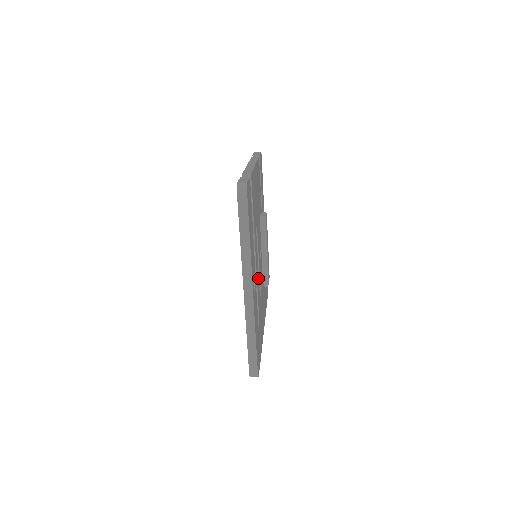
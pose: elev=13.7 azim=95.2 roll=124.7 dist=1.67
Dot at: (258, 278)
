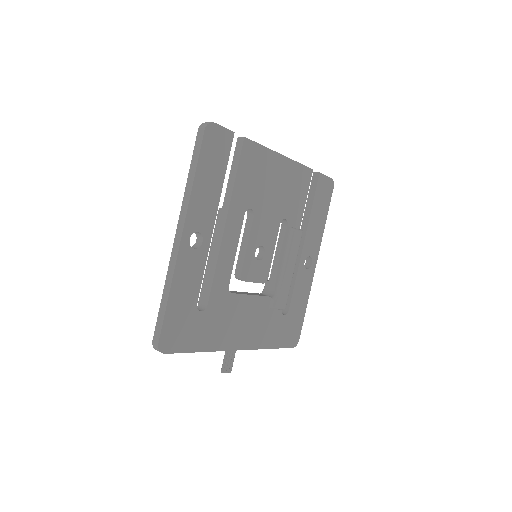
Dot at: (230, 263)
